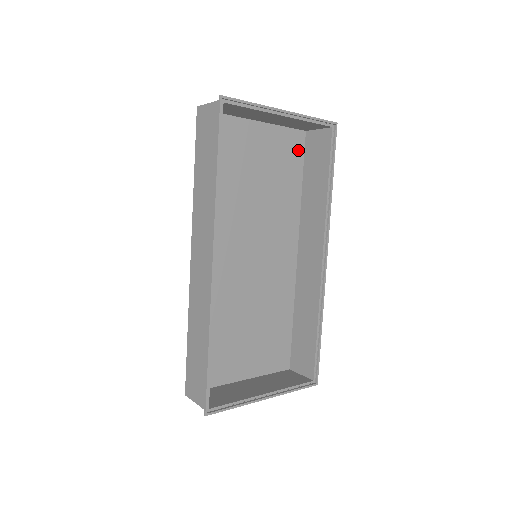
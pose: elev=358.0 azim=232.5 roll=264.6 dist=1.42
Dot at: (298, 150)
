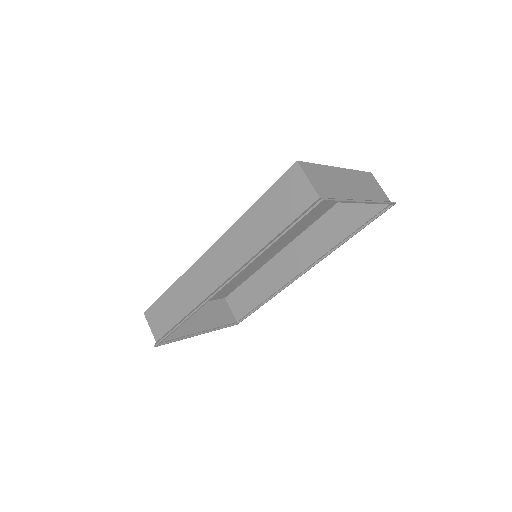
Dot at: occluded
